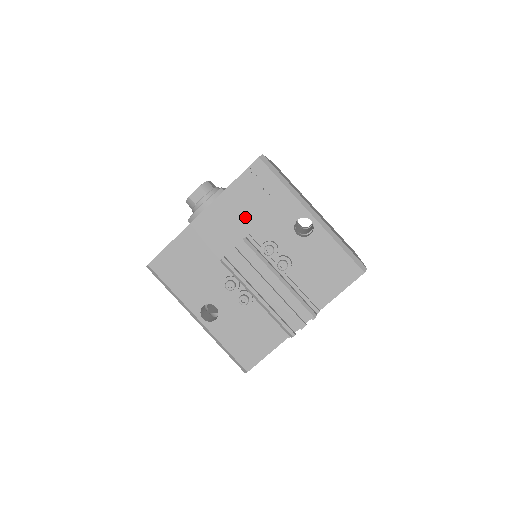
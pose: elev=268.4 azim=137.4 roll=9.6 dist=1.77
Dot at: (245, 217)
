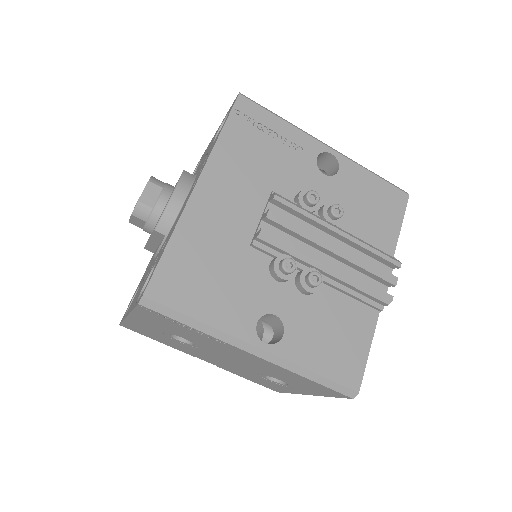
Dot at: (256, 172)
